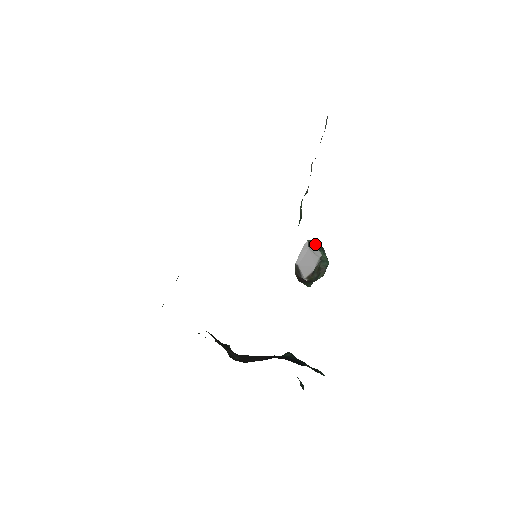
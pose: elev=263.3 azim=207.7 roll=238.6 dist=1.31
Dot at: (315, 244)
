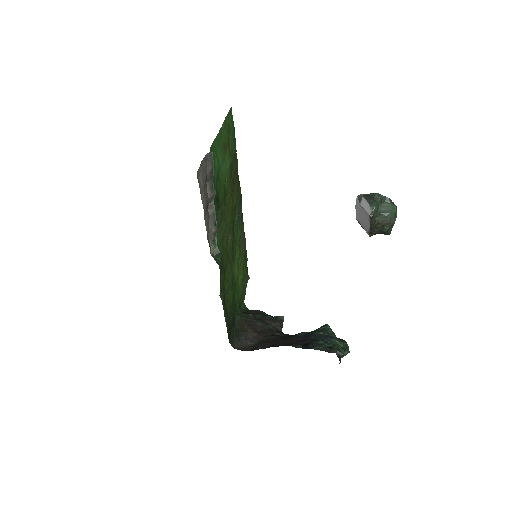
Dot at: (366, 198)
